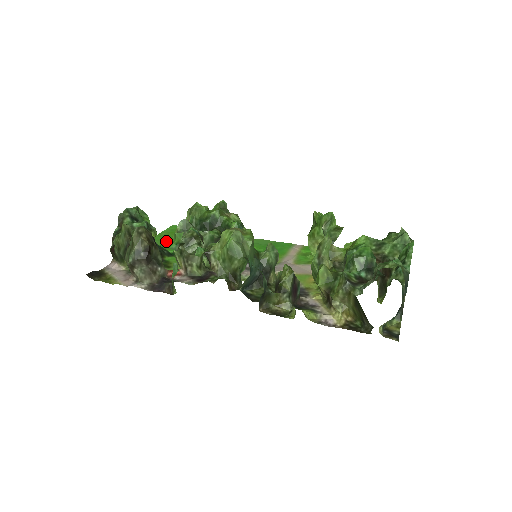
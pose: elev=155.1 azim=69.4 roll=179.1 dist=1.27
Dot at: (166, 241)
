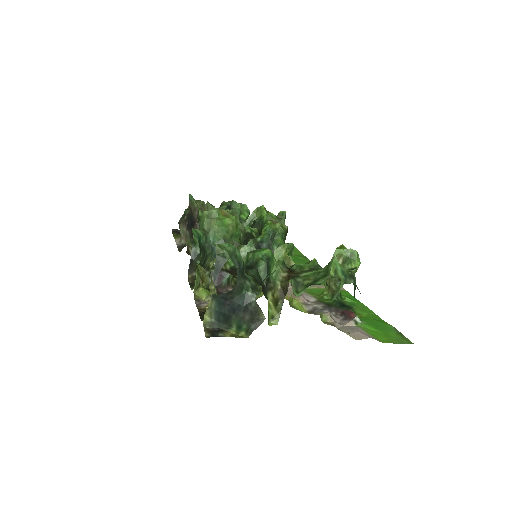
Dot at: occluded
